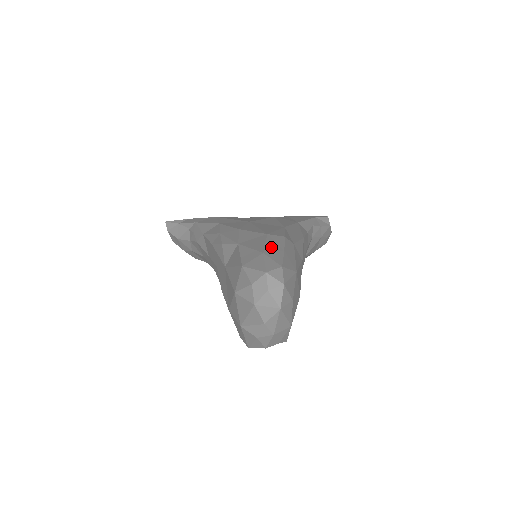
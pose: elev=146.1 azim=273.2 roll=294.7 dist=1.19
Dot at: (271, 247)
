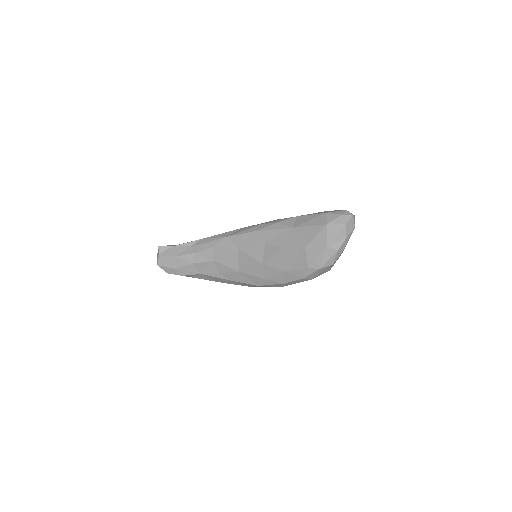
Dot at: occluded
